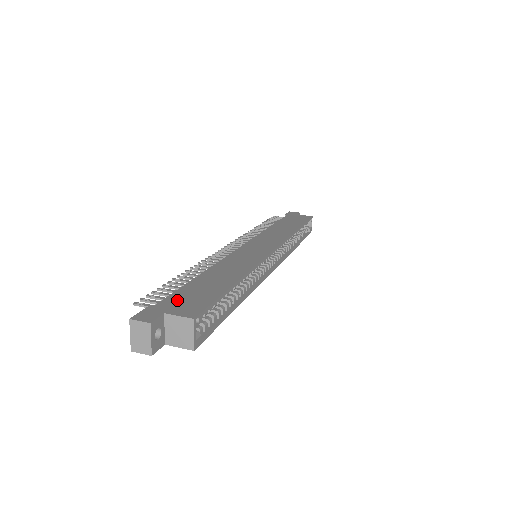
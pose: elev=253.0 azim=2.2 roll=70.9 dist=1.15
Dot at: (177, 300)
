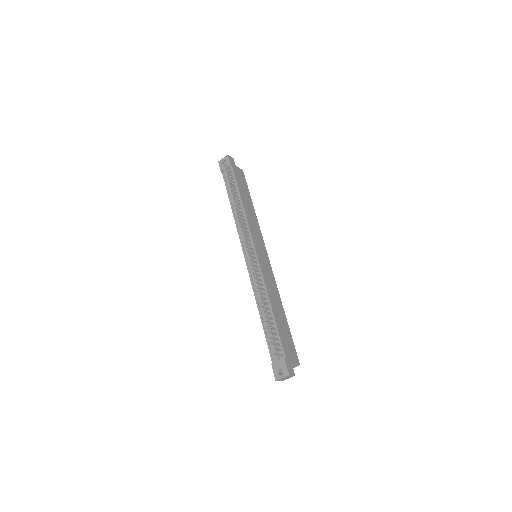
Dot at: (287, 348)
